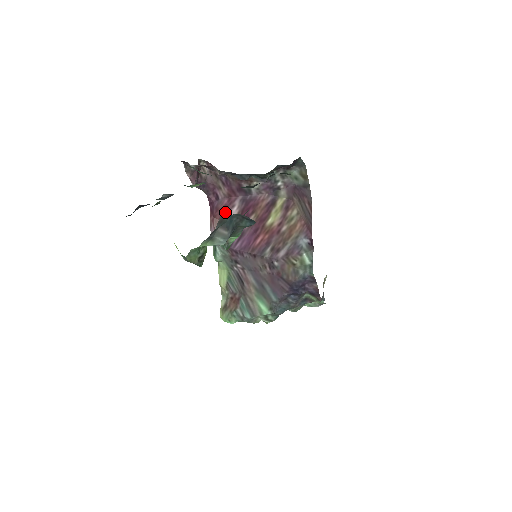
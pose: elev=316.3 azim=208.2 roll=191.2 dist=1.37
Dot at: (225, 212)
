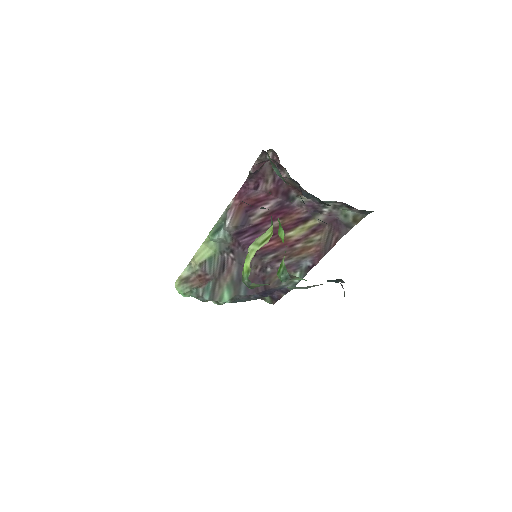
Dot at: (255, 204)
